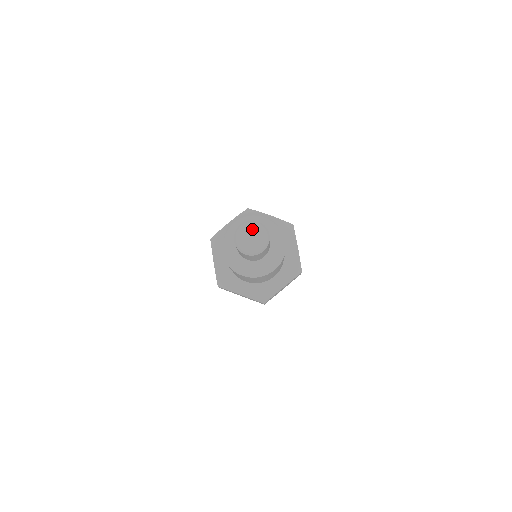
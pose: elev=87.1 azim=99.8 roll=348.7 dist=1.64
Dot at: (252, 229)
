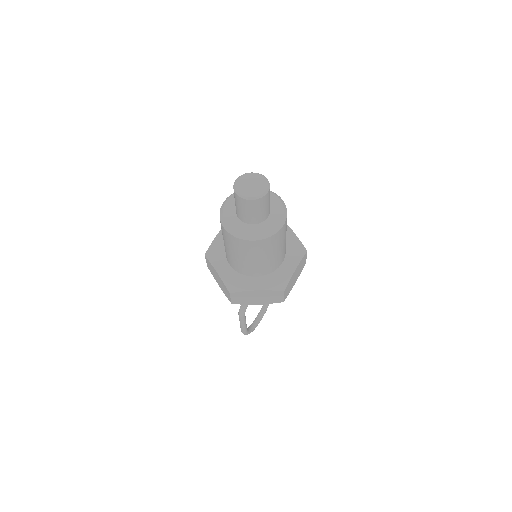
Dot at: (257, 179)
